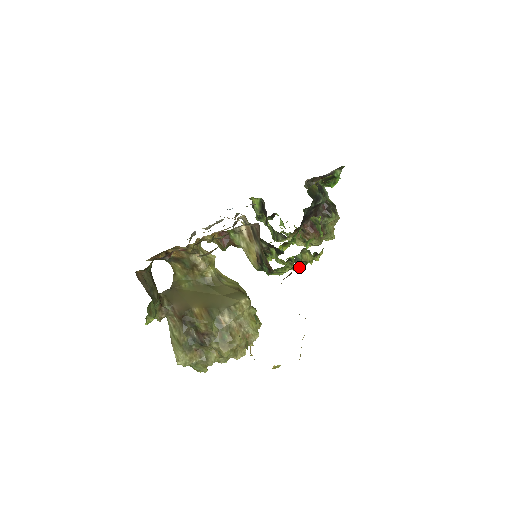
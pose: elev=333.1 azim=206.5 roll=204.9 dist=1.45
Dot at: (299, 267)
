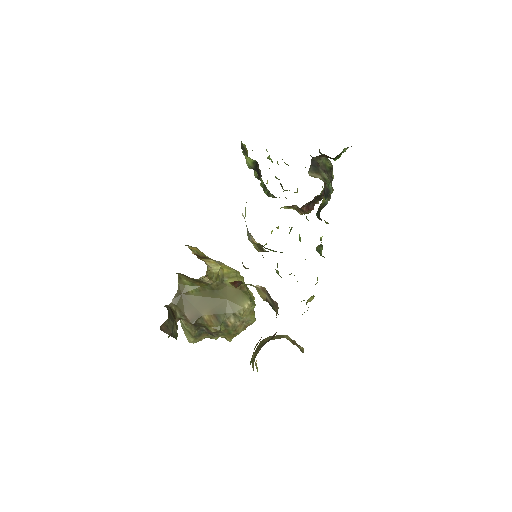
Dot at: (301, 301)
